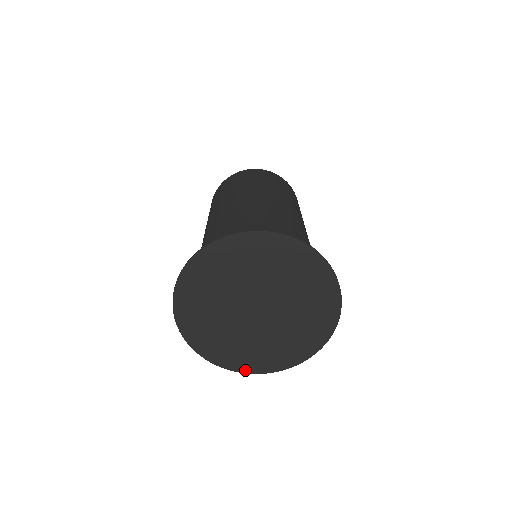
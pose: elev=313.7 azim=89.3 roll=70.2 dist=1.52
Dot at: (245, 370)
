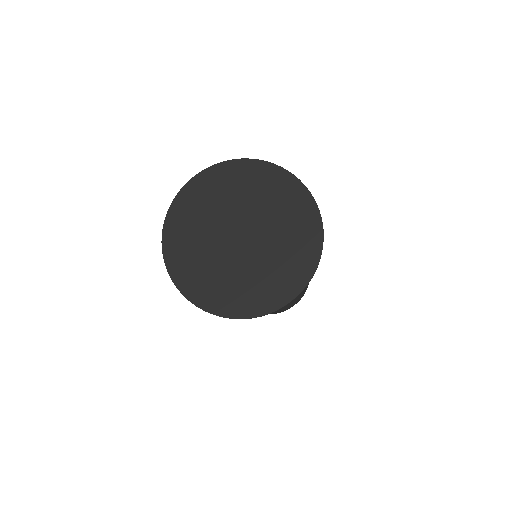
Dot at: (185, 291)
